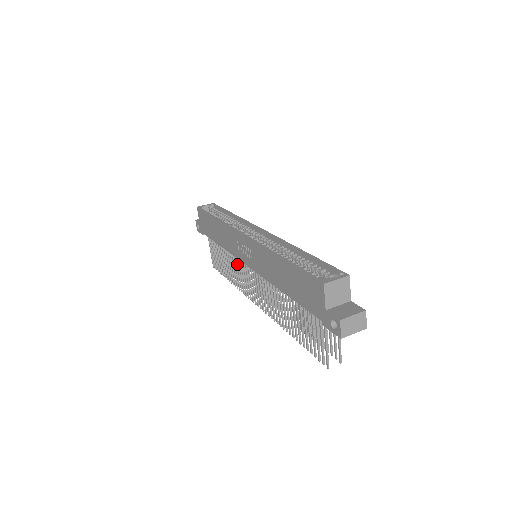
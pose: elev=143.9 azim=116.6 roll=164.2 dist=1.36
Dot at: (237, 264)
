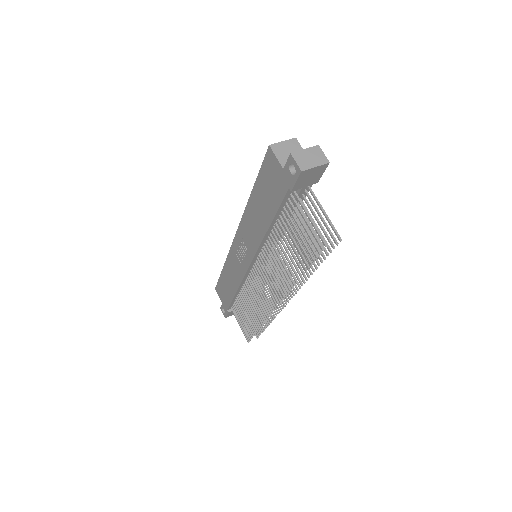
Dot at: (250, 290)
